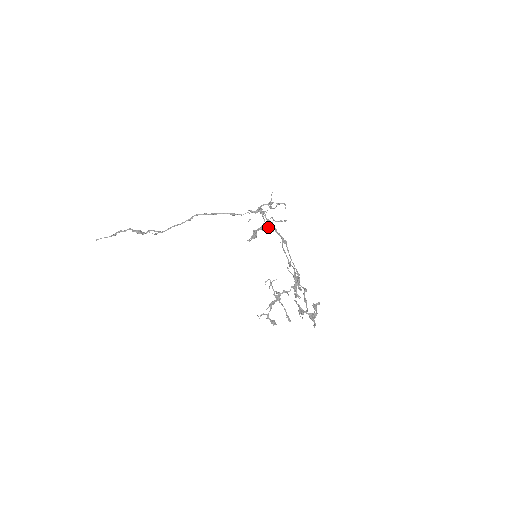
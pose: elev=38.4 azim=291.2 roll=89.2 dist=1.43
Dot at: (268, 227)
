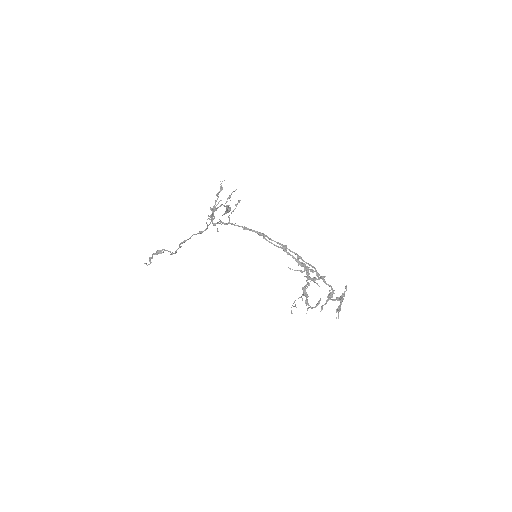
Dot at: (229, 198)
